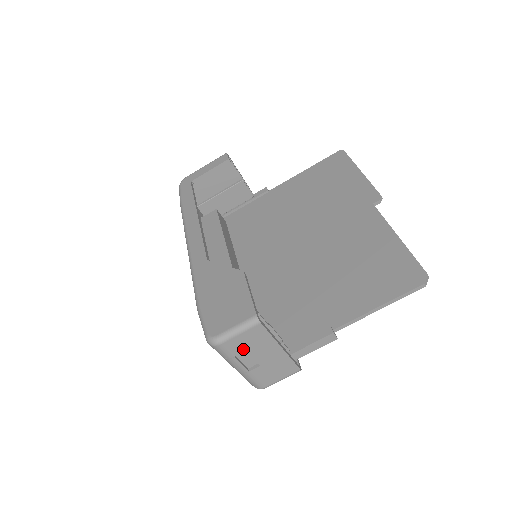
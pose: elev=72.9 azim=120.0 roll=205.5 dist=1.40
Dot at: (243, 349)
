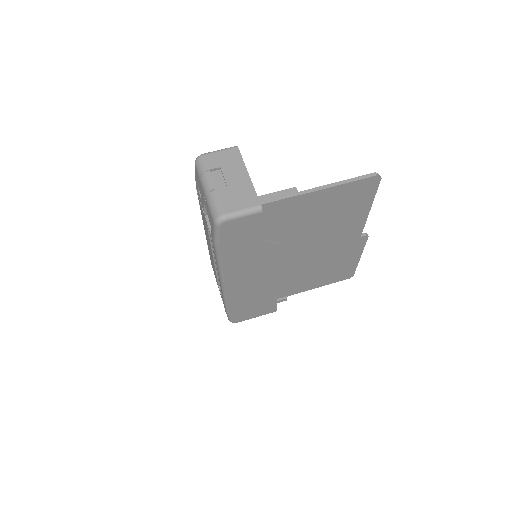
Dot at: (219, 165)
